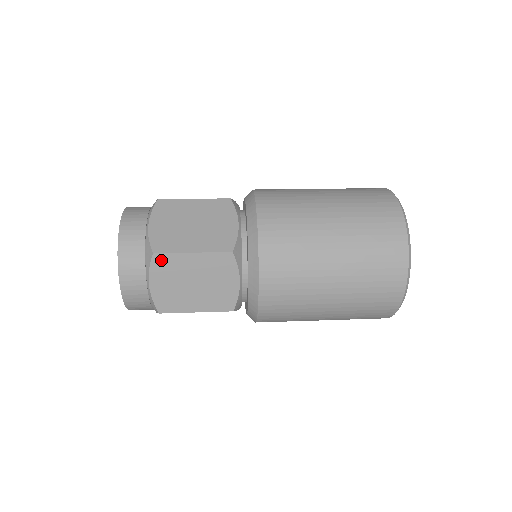
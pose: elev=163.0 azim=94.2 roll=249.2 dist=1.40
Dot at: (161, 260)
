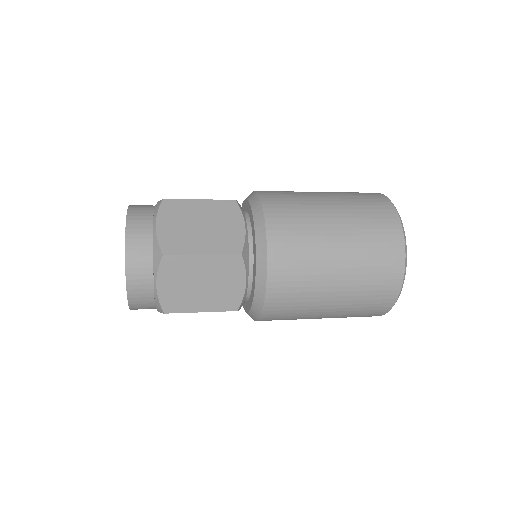
Dot at: (170, 205)
